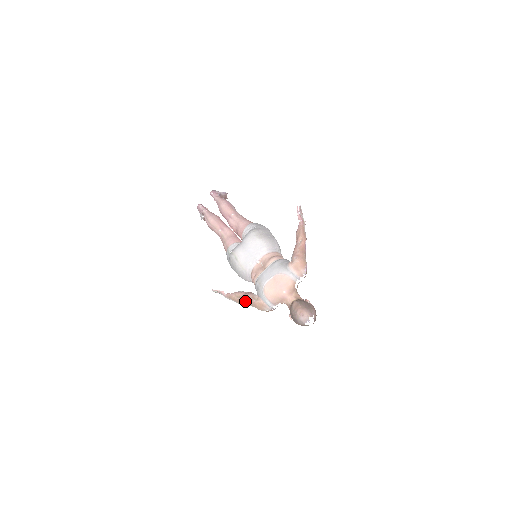
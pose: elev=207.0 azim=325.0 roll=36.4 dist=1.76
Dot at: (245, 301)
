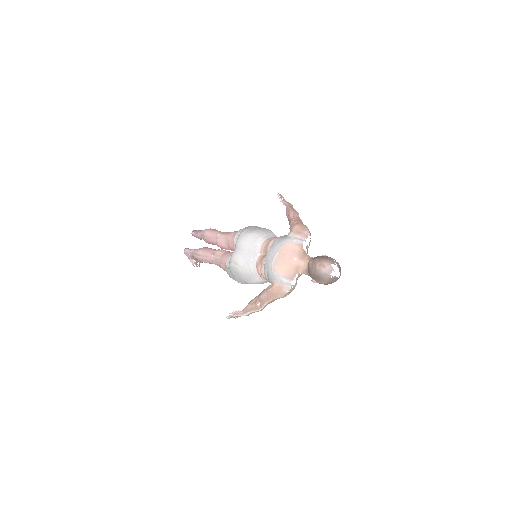
Dot at: (262, 301)
